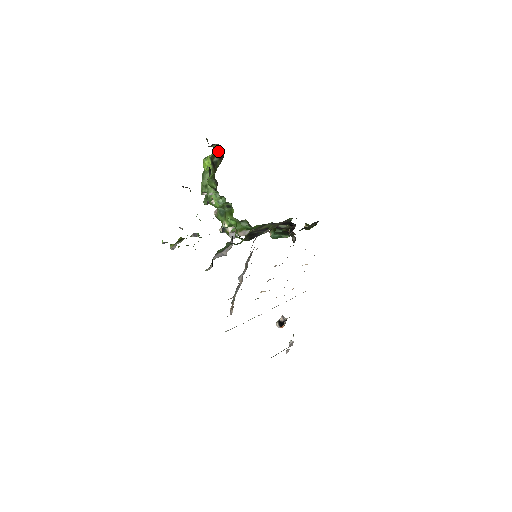
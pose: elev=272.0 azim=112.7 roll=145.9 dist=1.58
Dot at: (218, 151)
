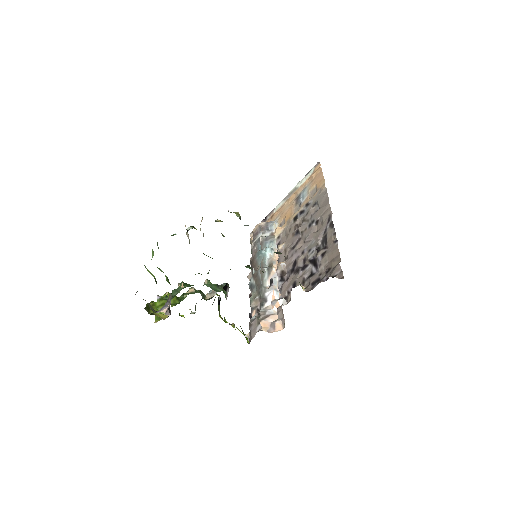
Dot at: occluded
